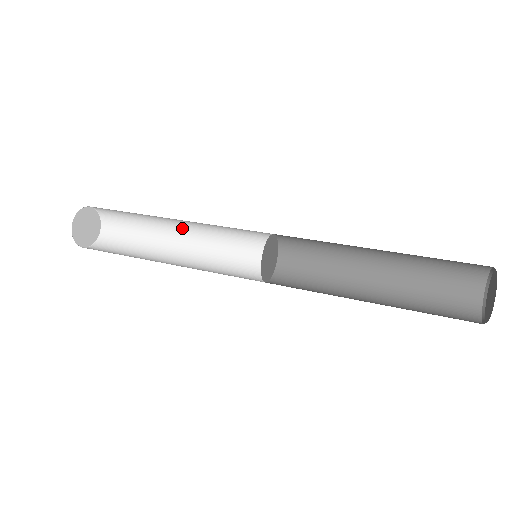
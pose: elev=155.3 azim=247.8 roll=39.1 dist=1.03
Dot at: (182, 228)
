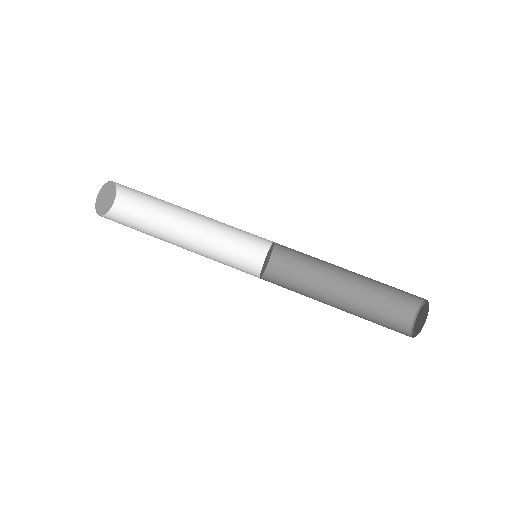
Dot at: occluded
